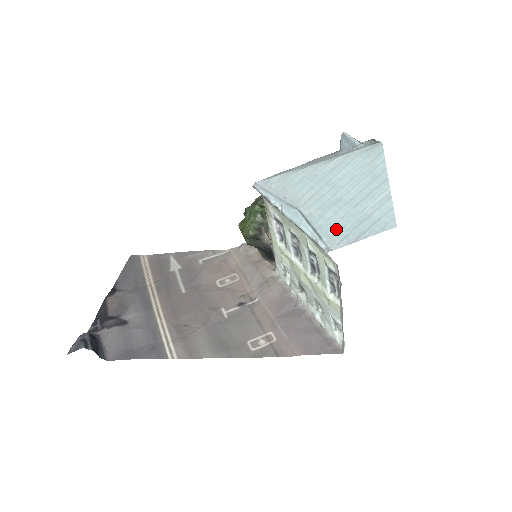
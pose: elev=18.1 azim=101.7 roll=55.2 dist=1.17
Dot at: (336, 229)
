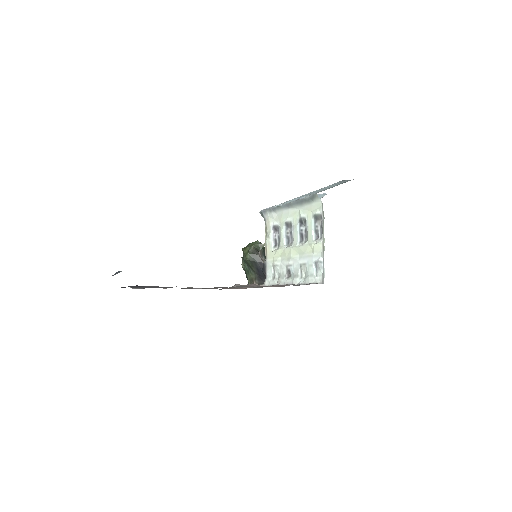
Dot at: occluded
